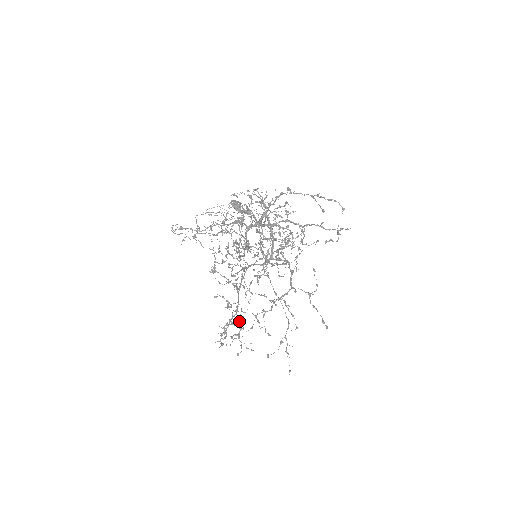
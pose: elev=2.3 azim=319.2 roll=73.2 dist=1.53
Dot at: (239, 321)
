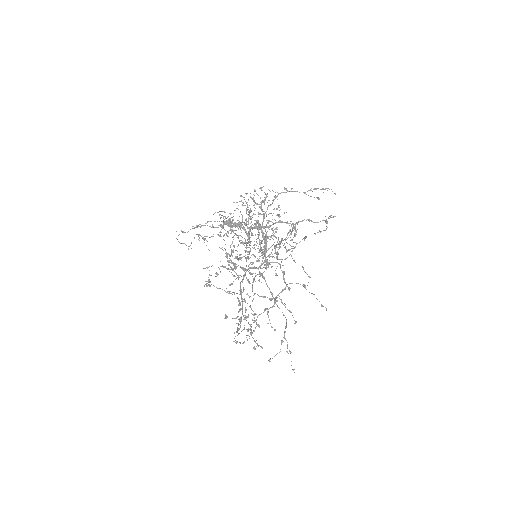
Dot at: (246, 320)
